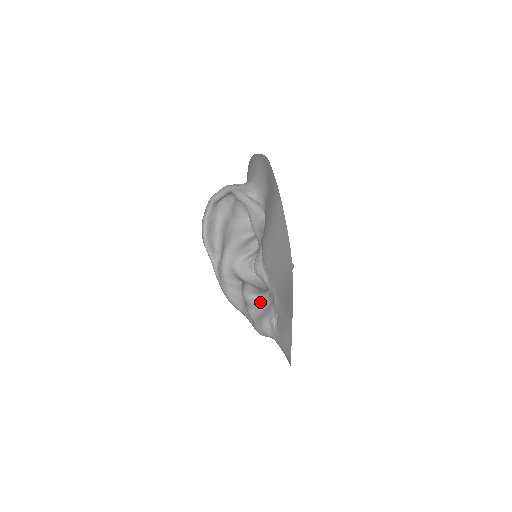
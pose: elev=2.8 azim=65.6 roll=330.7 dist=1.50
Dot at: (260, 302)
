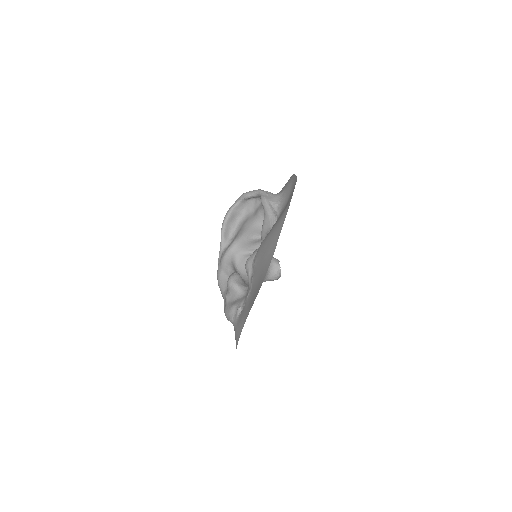
Dot at: (238, 291)
